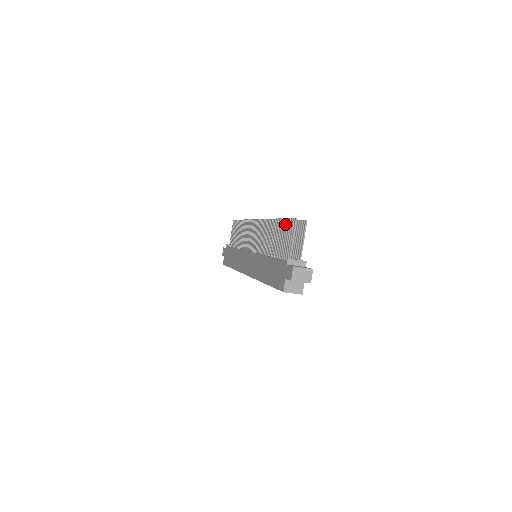
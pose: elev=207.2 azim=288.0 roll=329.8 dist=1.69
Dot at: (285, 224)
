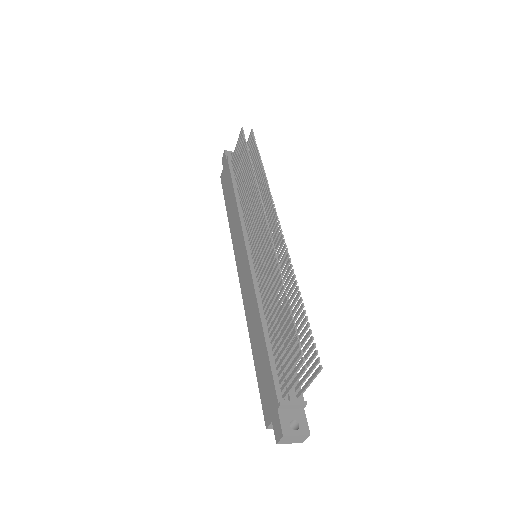
Dot at: (292, 336)
